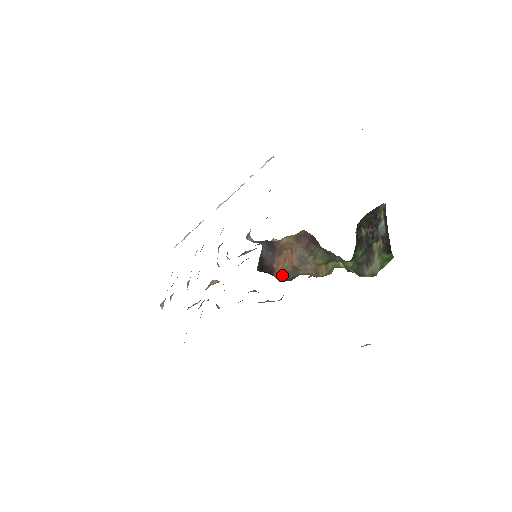
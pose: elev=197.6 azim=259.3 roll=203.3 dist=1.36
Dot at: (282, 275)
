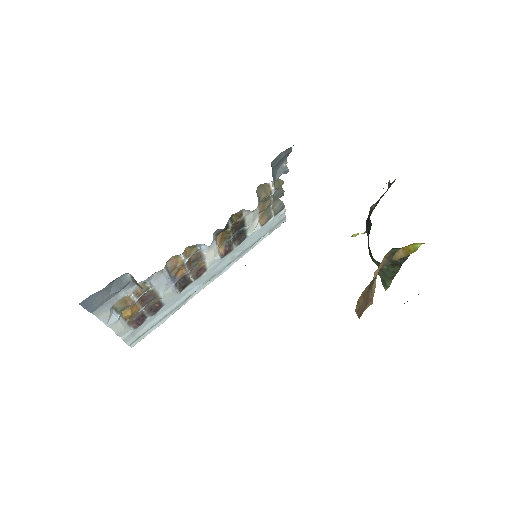
Dot at: occluded
